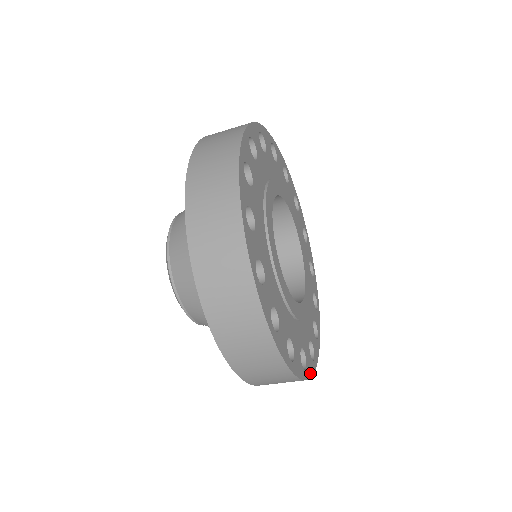
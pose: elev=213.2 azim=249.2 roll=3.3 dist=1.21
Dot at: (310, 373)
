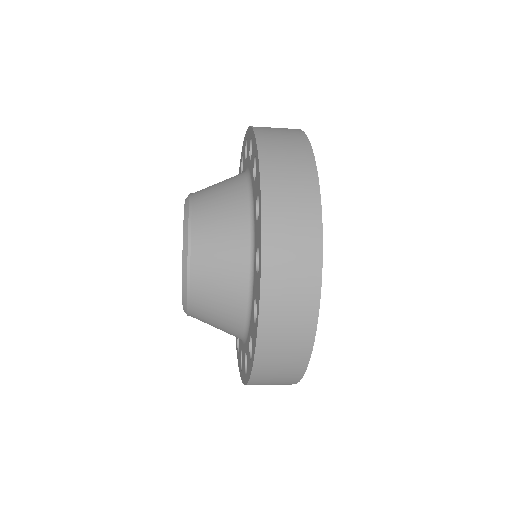
Dot at: occluded
